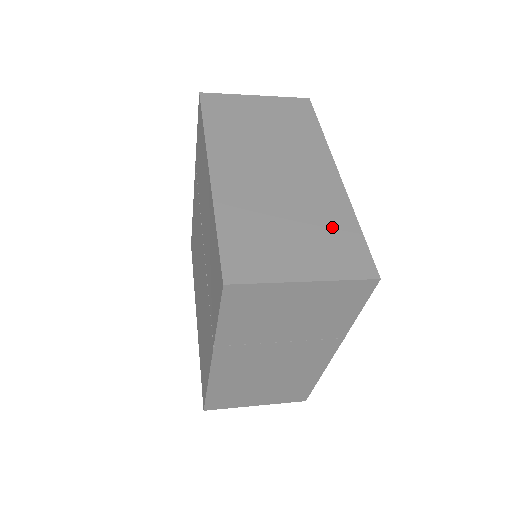
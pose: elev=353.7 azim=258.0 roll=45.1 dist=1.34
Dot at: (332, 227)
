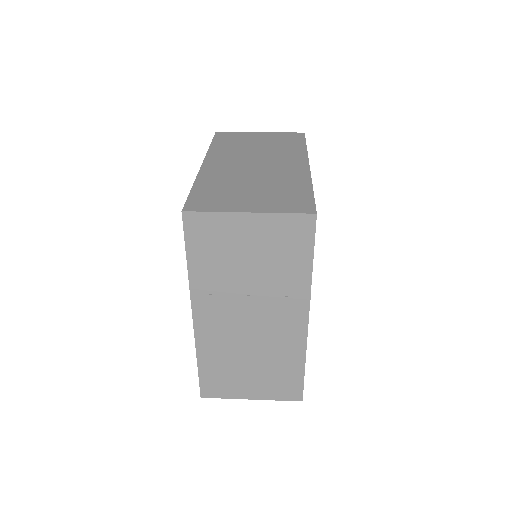
Dot at: (288, 189)
